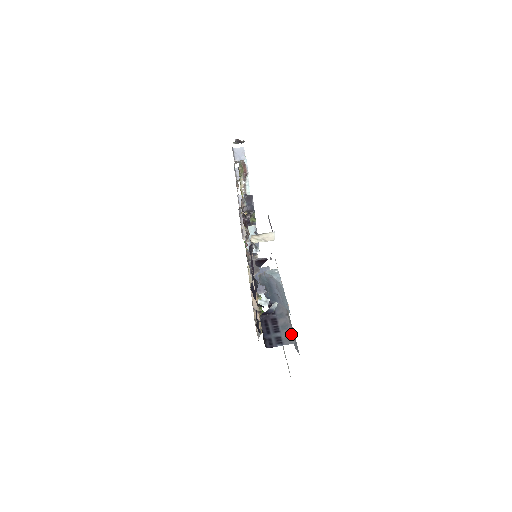
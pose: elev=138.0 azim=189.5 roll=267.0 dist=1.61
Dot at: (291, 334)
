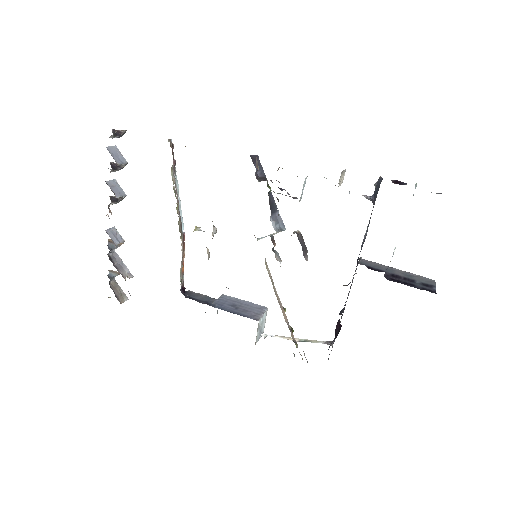
Dot at: (421, 277)
